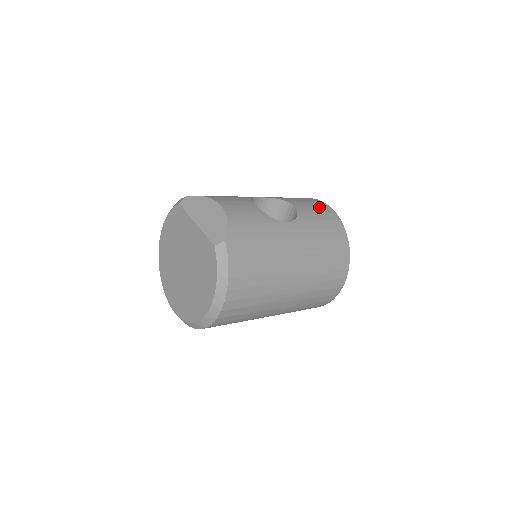
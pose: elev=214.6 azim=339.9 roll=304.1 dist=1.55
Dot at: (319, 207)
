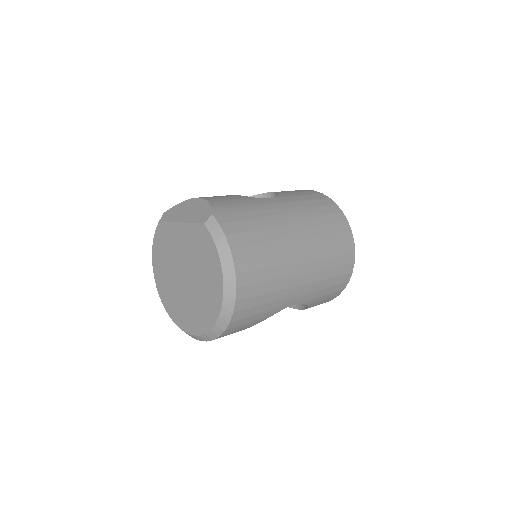
Dot at: (297, 190)
